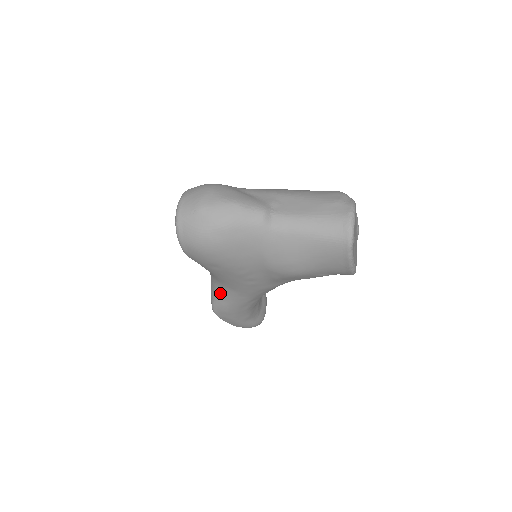
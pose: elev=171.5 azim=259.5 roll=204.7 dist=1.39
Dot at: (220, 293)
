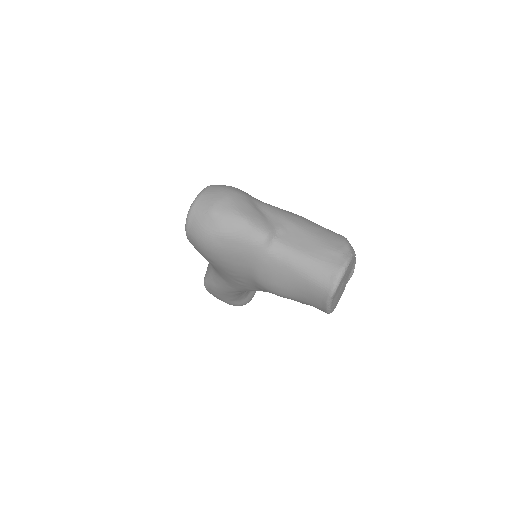
Dot at: (213, 275)
